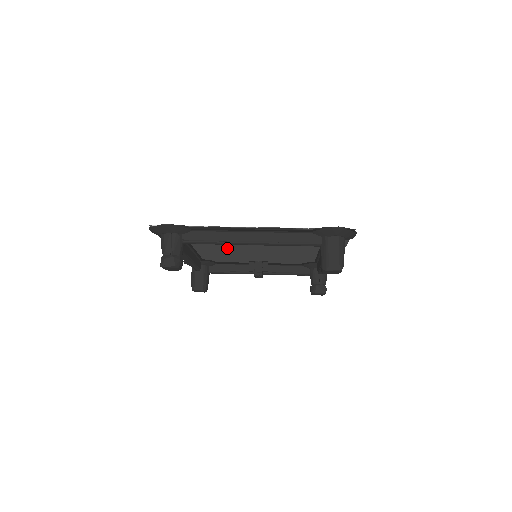
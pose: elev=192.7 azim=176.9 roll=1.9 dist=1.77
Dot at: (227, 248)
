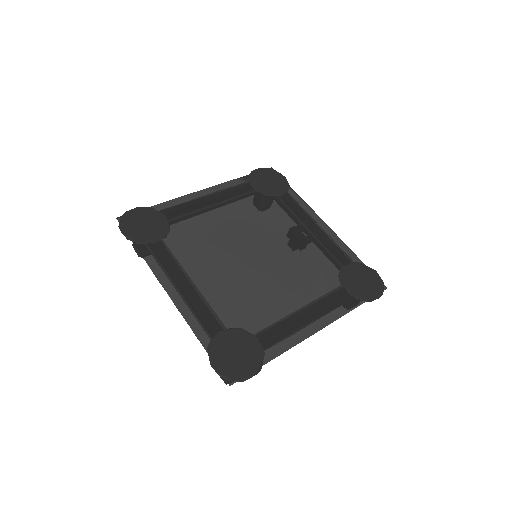
Dot at: (225, 236)
